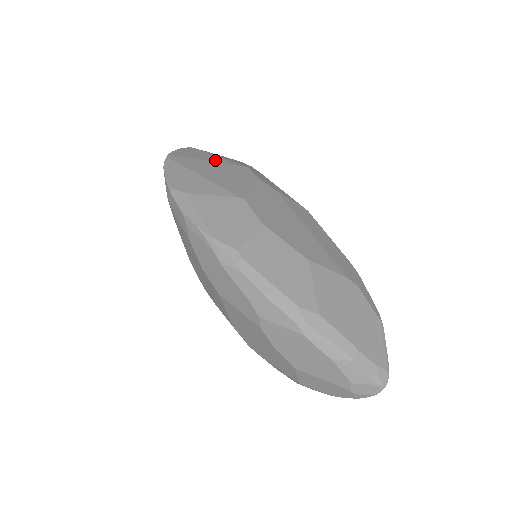
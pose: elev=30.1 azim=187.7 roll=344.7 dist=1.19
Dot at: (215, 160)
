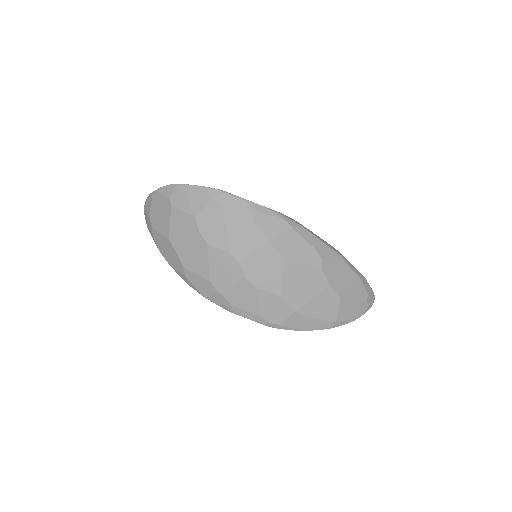
Dot at: occluded
